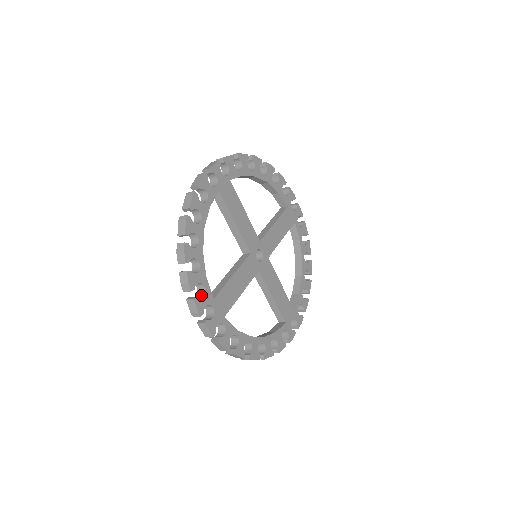
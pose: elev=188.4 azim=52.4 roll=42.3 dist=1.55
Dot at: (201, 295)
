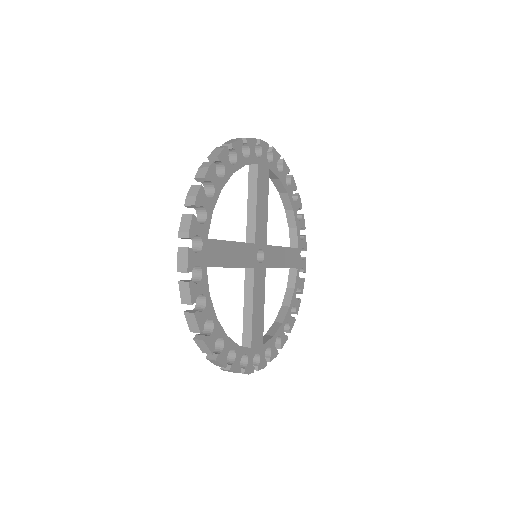
Dot at: (198, 223)
